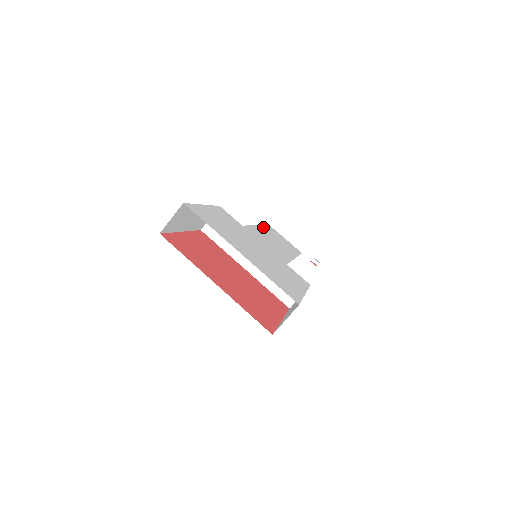
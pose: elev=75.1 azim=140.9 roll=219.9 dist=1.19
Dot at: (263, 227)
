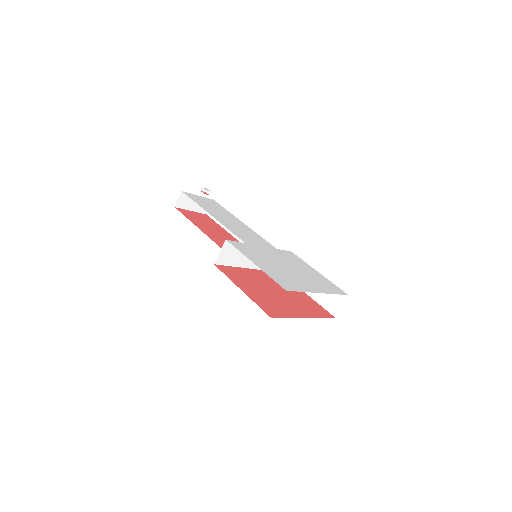
Dot at: (206, 209)
